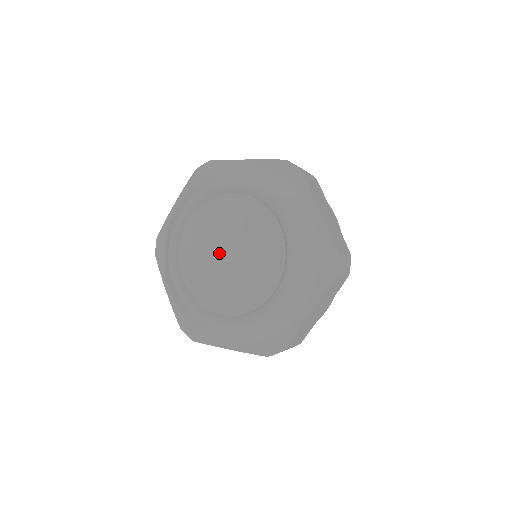
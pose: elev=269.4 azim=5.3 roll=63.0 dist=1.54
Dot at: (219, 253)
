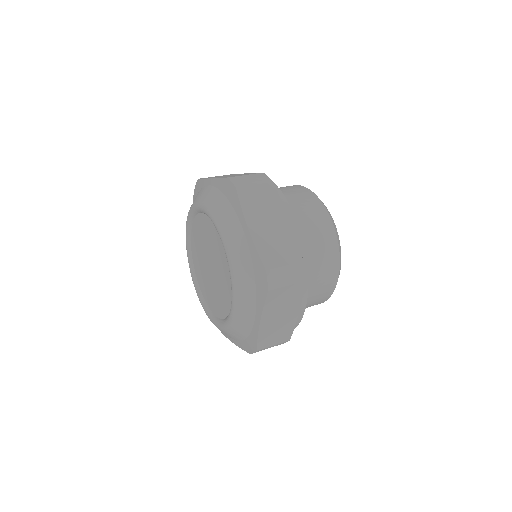
Dot at: (209, 274)
